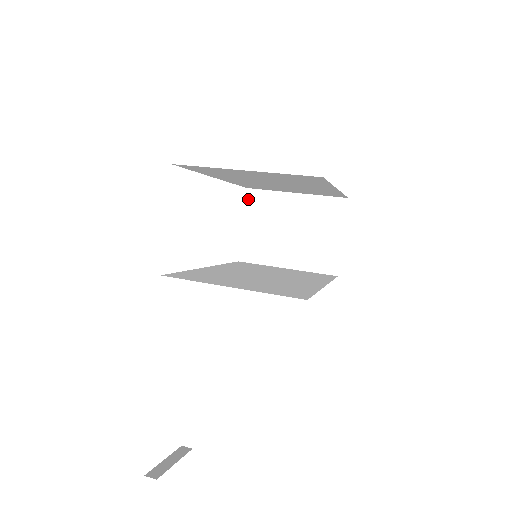
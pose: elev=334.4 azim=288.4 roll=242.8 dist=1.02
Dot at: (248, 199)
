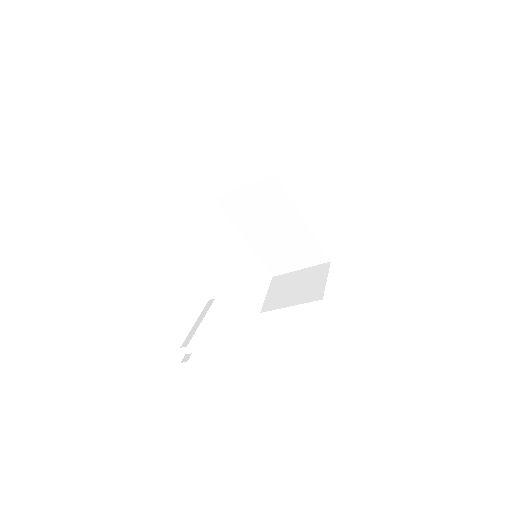
Dot at: (272, 281)
